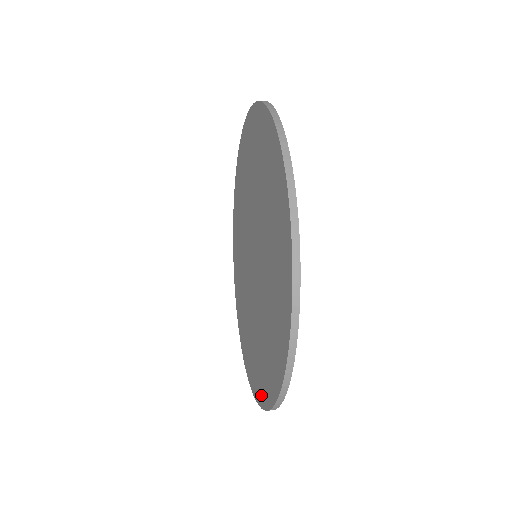
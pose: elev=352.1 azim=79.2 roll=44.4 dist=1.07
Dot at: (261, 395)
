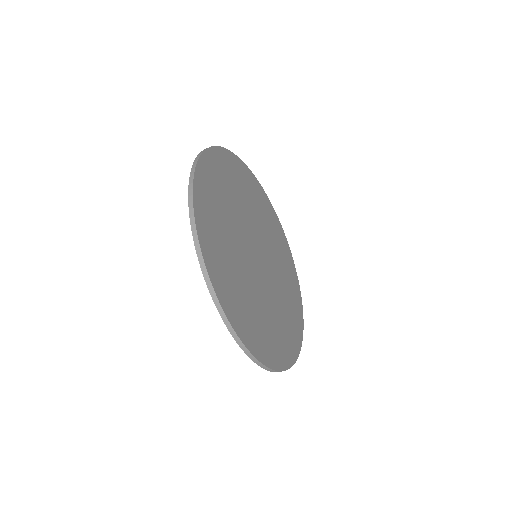
Dot at: occluded
